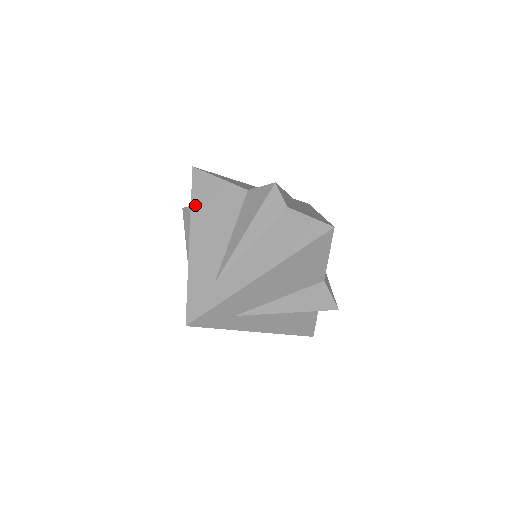
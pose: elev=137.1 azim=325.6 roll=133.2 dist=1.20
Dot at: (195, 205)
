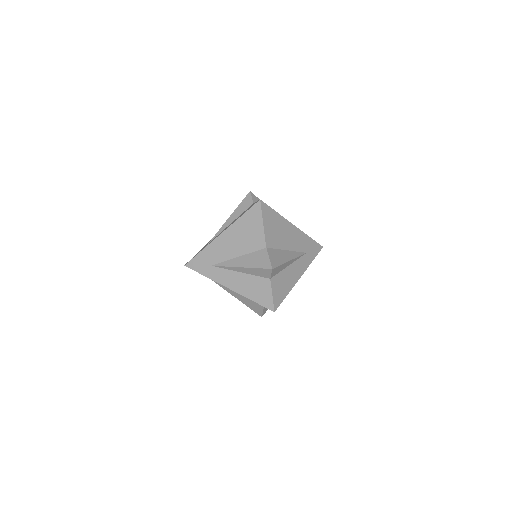
Dot at: occluded
